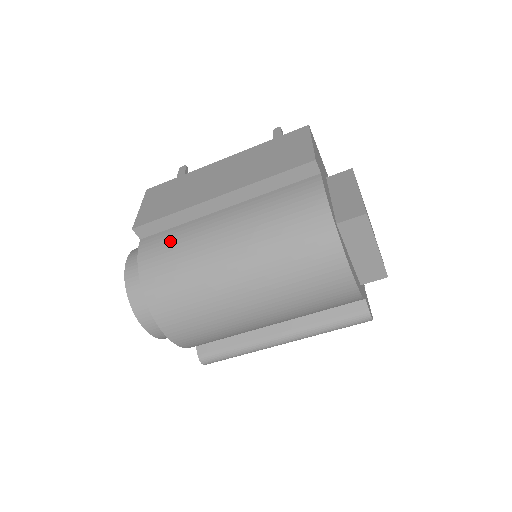
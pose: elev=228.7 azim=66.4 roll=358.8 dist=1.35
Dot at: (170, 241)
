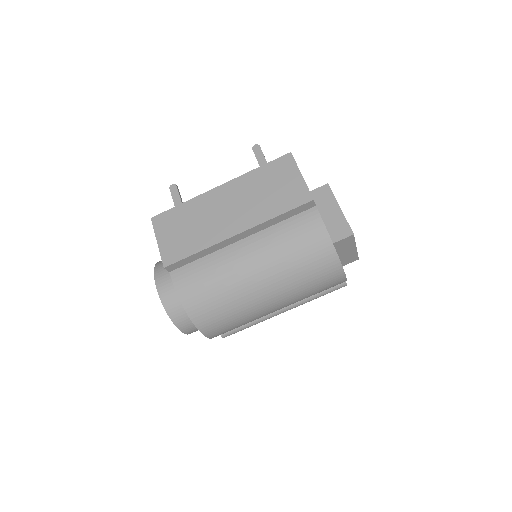
Dot at: (201, 274)
